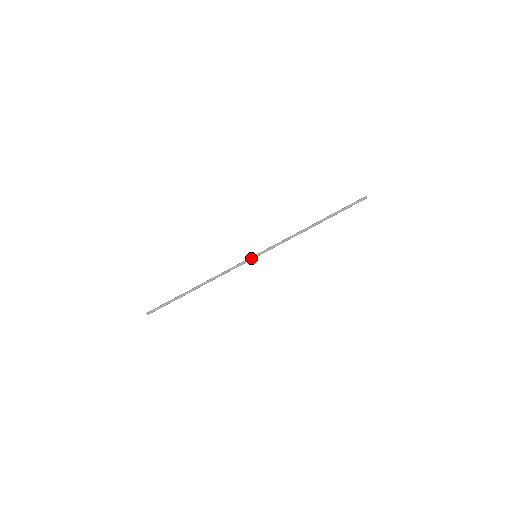
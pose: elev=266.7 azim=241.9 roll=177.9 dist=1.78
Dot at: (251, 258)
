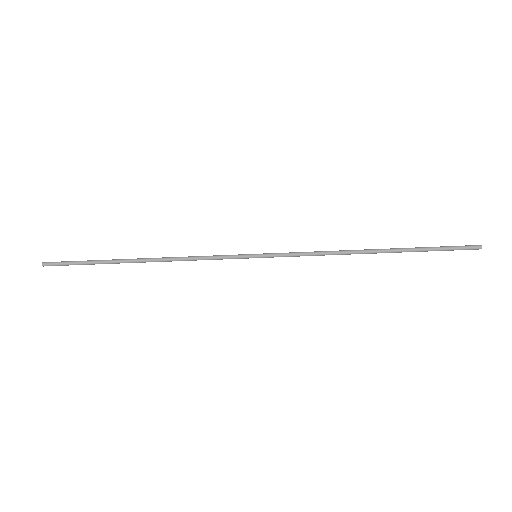
Dot at: (247, 257)
